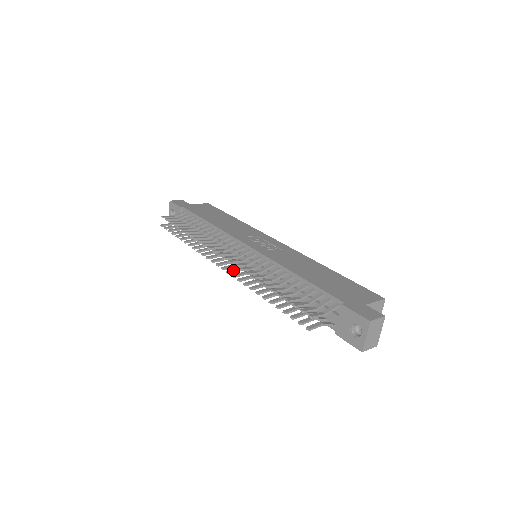
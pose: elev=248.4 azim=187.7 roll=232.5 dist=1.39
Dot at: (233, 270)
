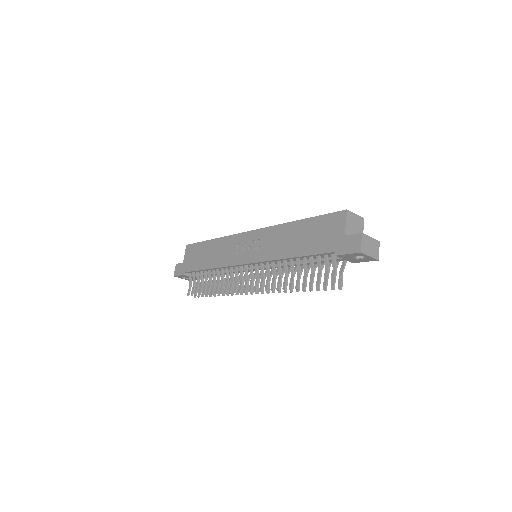
Dot at: occluded
